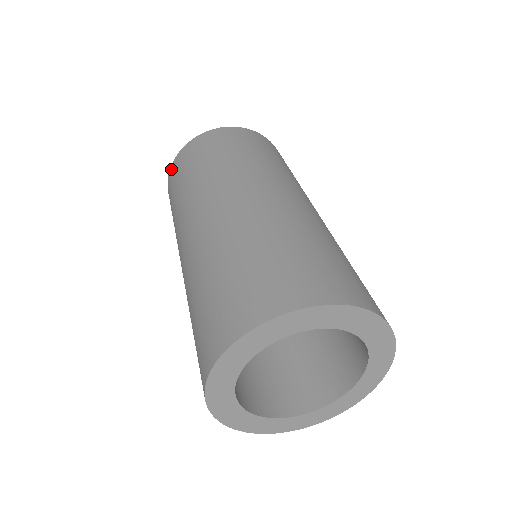
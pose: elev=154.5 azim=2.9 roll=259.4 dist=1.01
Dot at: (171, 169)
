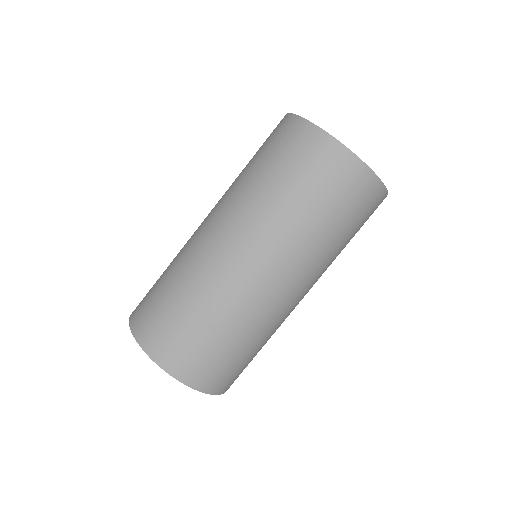
Dot at: (302, 124)
